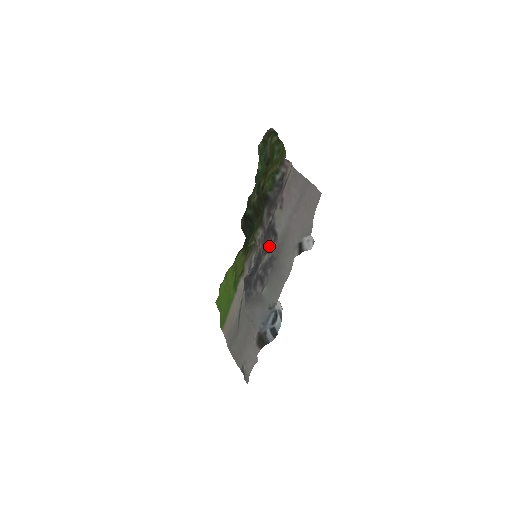
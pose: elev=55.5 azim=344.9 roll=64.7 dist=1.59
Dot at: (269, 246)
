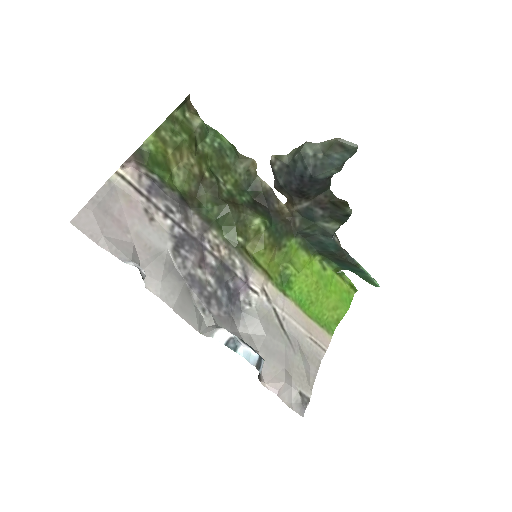
Dot at: (193, 259)
